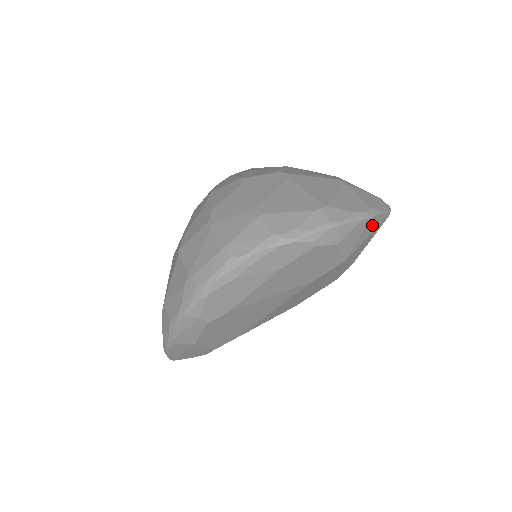
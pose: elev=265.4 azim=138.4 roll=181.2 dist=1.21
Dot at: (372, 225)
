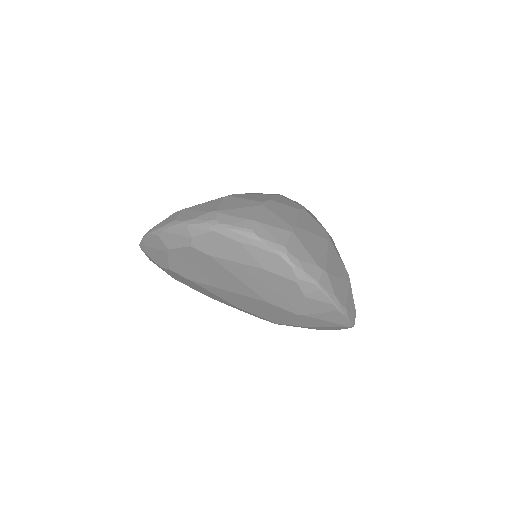
Dot at: (335, 317)
